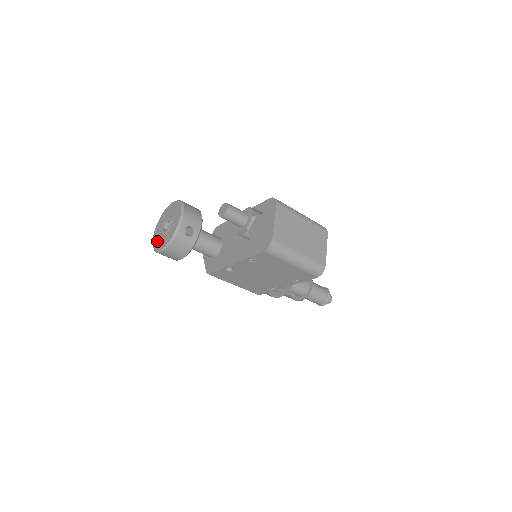
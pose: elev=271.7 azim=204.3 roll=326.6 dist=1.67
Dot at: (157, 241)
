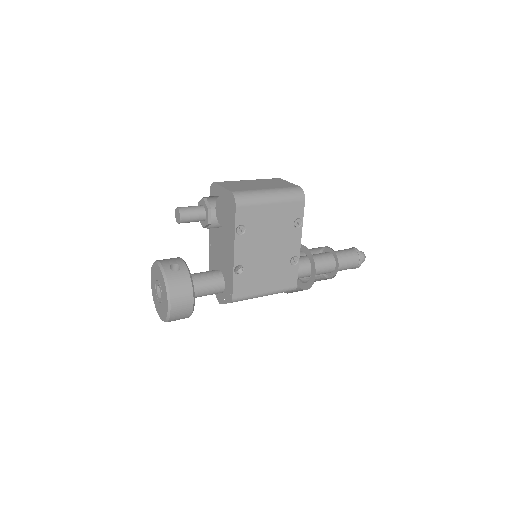
Dot at: (163, 311)
